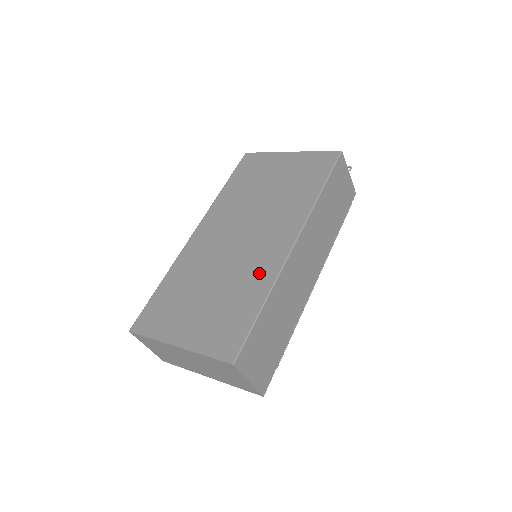
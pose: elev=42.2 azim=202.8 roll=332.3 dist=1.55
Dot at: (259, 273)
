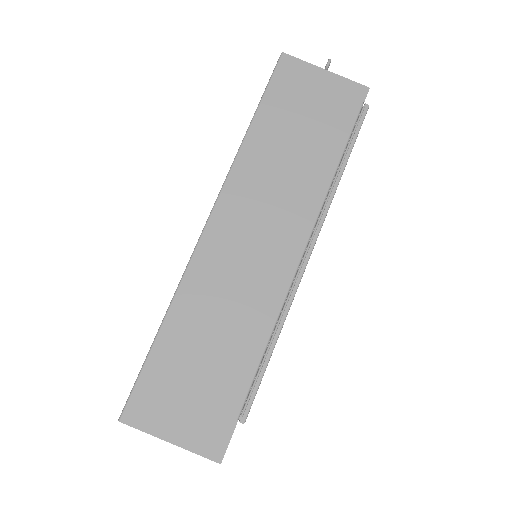
Dot at: occluded
